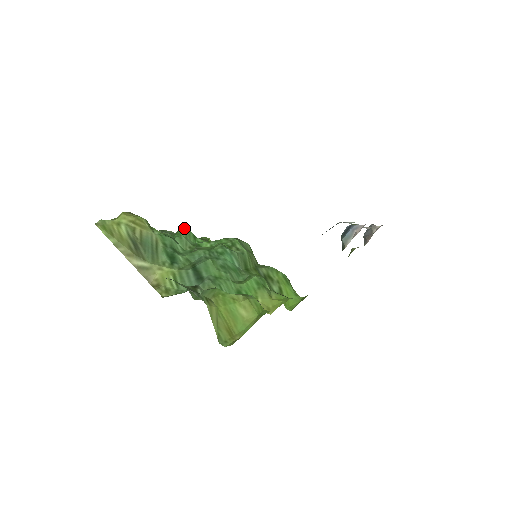
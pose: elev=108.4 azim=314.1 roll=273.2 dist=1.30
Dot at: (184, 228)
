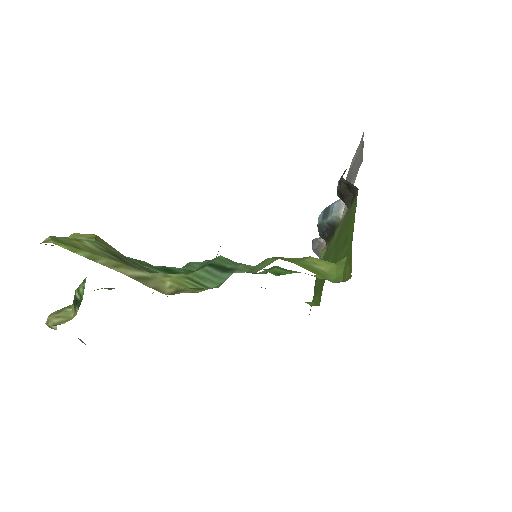
Dot at: occluded
